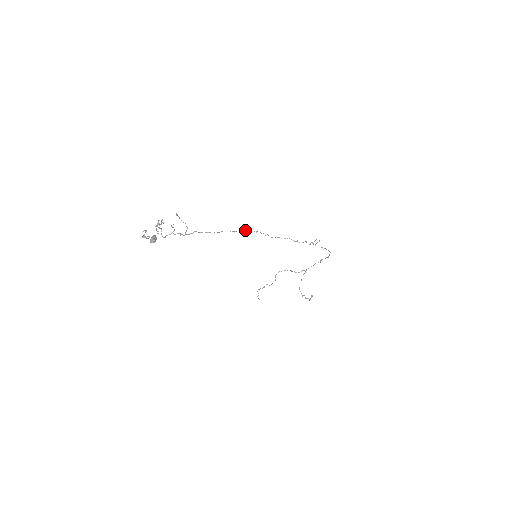
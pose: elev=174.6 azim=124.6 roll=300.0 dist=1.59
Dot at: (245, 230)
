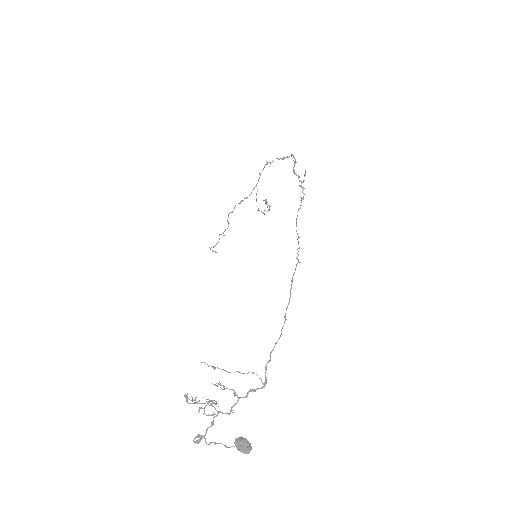
Dot at: (292, 278)
